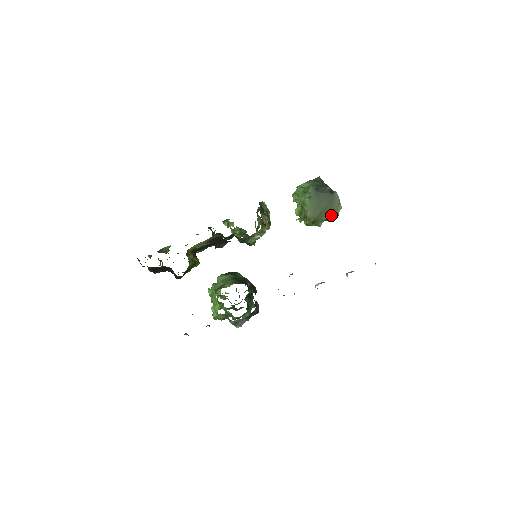
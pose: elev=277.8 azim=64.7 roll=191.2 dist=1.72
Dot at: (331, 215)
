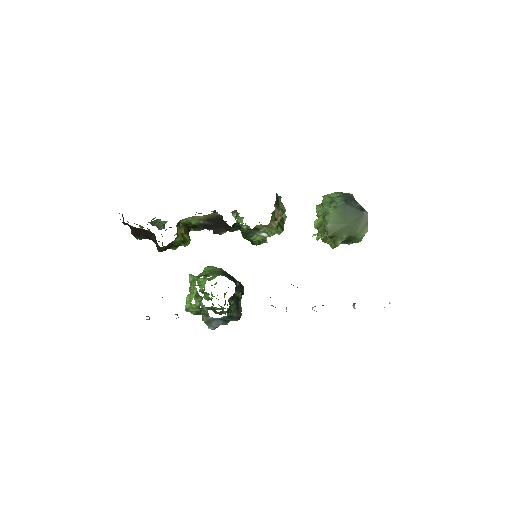
Dot at: (354, 235)
